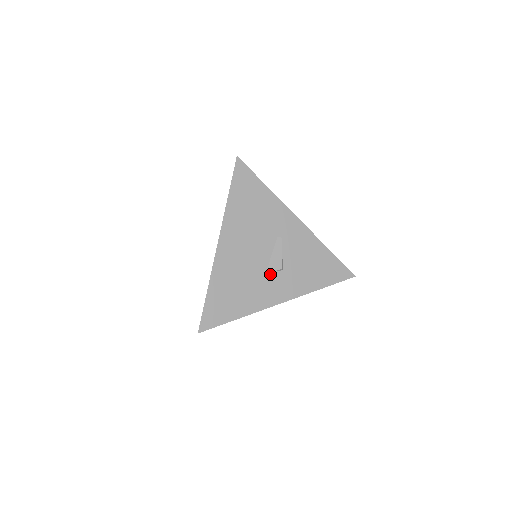
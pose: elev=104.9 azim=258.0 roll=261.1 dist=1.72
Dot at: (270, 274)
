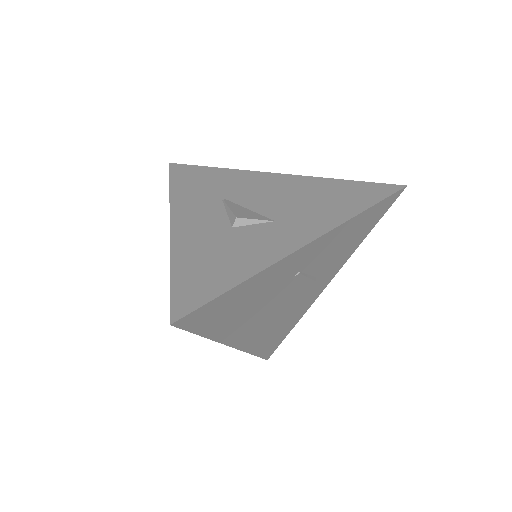
Dot at: (304, 292)
